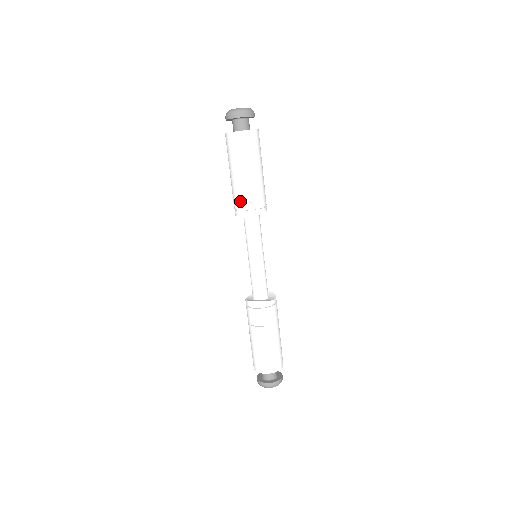
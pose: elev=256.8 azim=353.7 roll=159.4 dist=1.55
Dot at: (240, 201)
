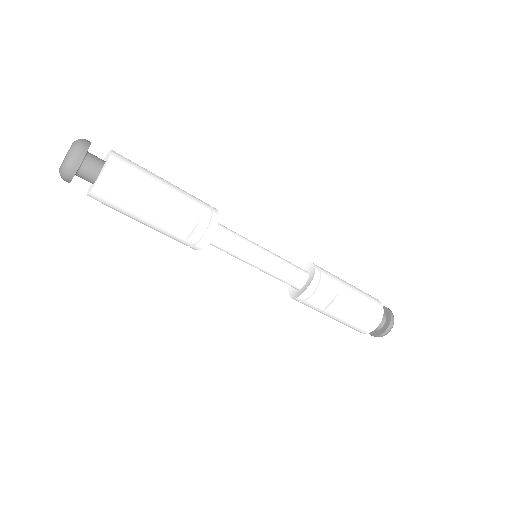
Dot at: (186, 235)
